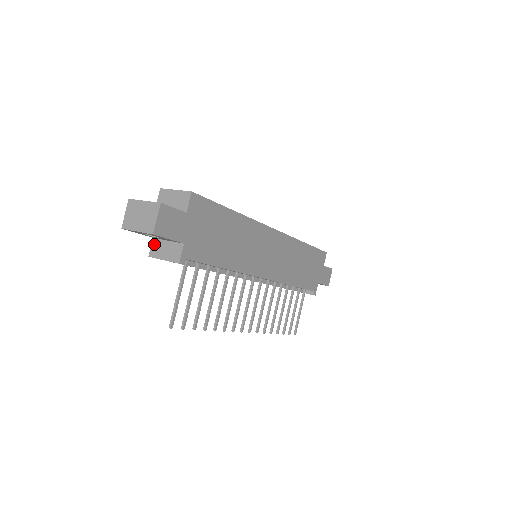
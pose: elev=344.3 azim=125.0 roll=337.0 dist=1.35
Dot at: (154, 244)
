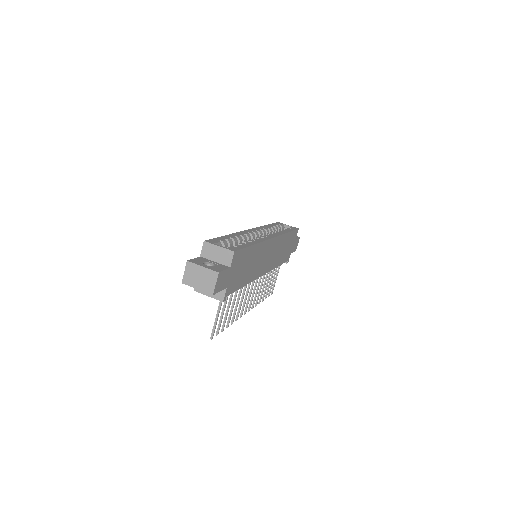
Dot at: occluded
